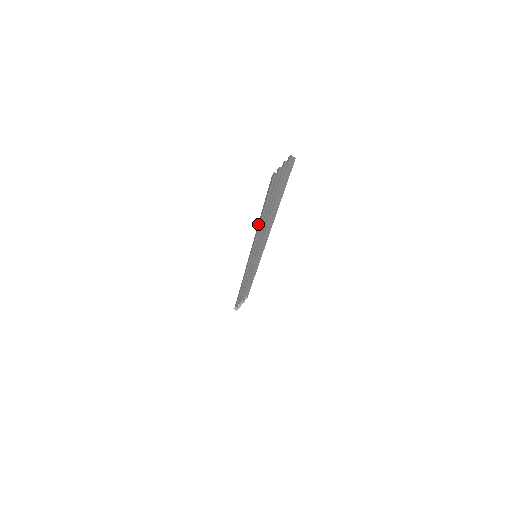
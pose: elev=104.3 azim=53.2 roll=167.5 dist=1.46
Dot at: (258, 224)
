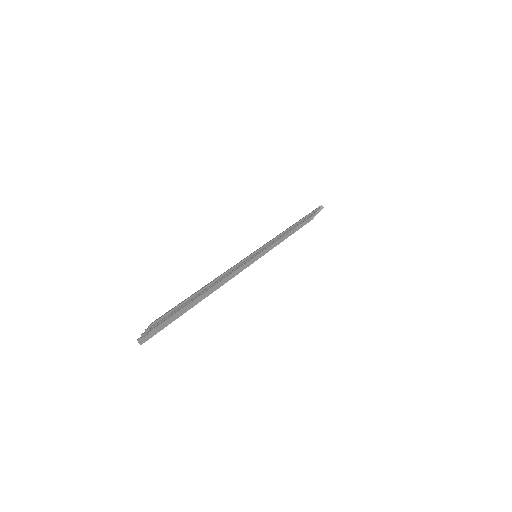
Dot at: occluded
